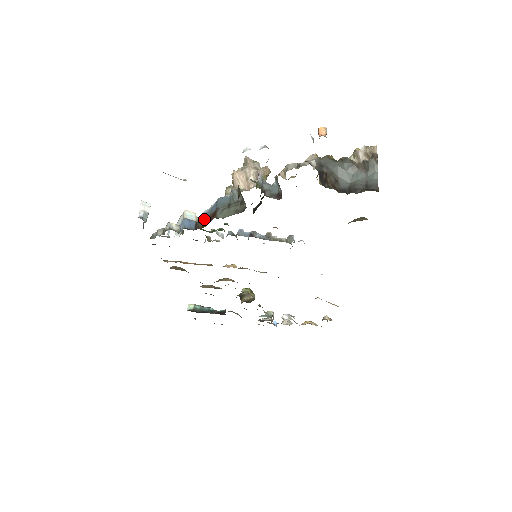
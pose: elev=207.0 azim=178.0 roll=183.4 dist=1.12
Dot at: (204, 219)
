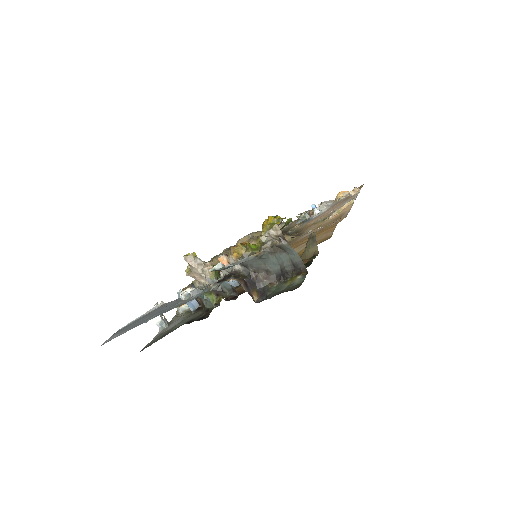
Dot at: (199, 298)
